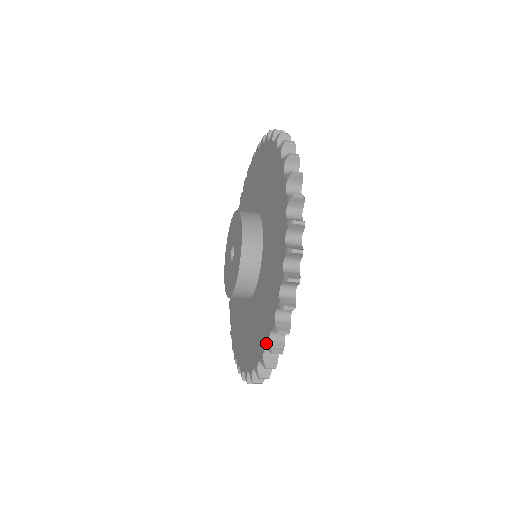
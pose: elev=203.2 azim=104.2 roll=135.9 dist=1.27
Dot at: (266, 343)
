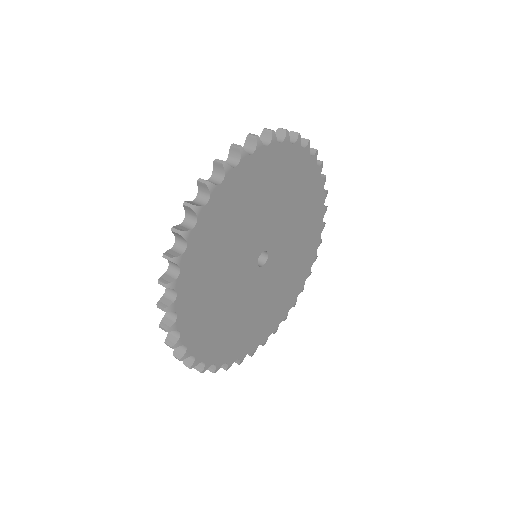
Dot at: occluded
